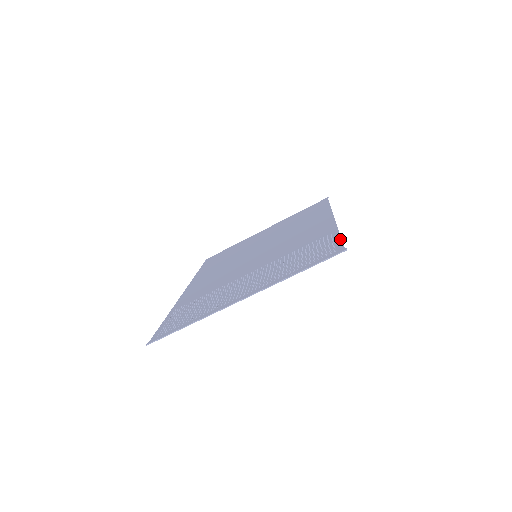
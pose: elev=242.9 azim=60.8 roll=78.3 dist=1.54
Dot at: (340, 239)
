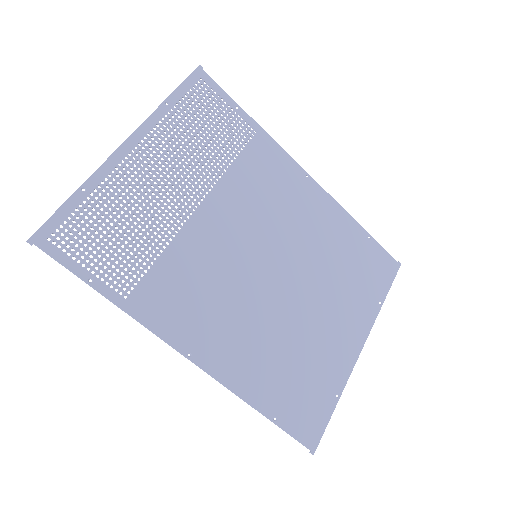
Dot at: (229, 99)
